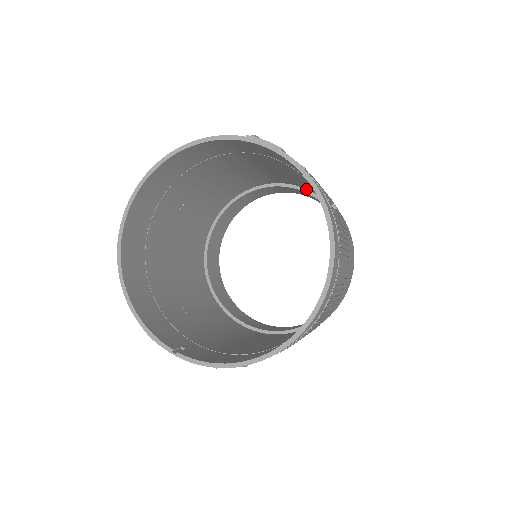
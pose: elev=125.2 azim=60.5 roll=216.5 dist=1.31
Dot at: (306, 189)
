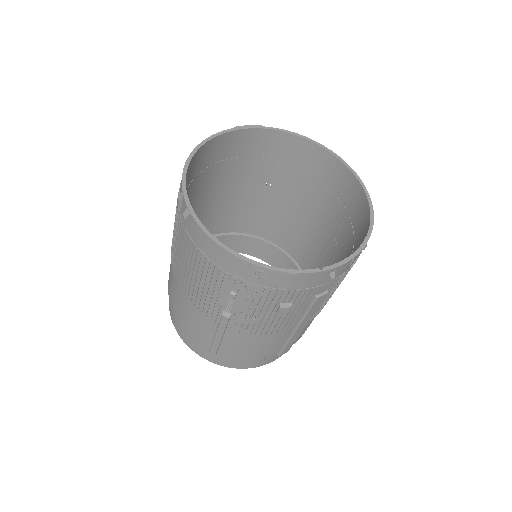
Dot at: (223, 233)
